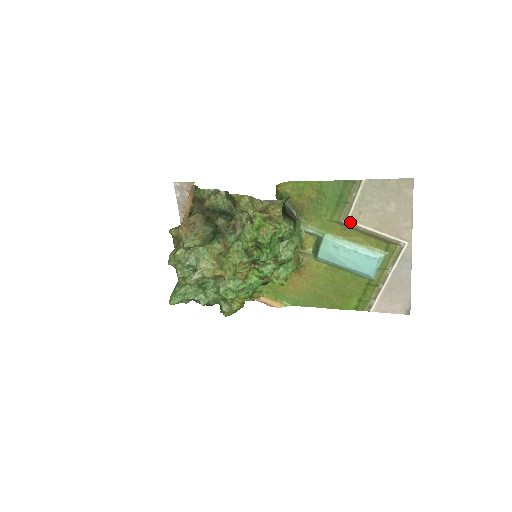
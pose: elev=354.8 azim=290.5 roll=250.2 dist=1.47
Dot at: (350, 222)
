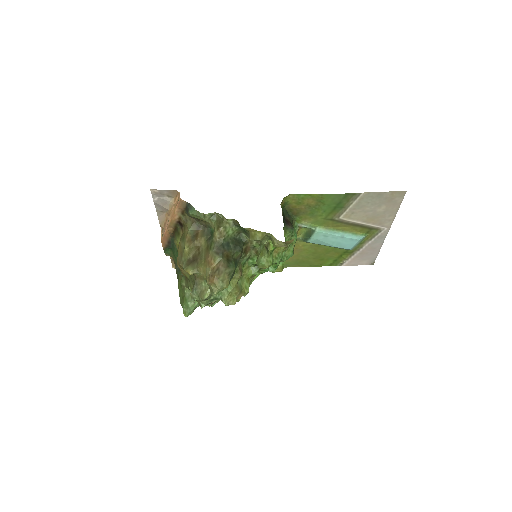
Dot at: (342, 219)
